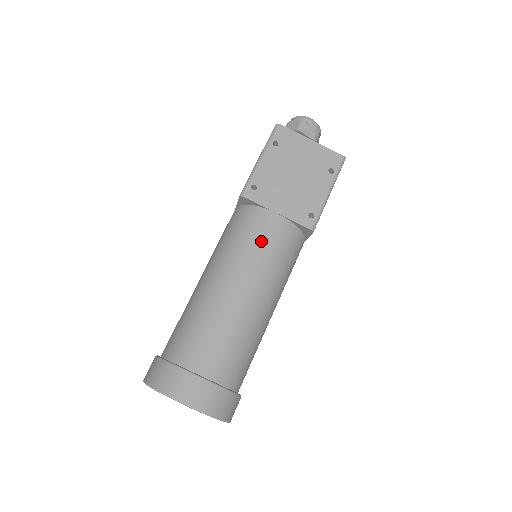
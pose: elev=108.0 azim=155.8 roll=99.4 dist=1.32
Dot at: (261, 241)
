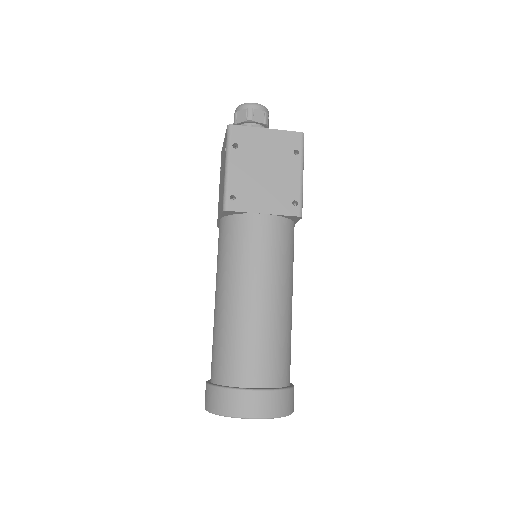
Dot at: (260, 246)
